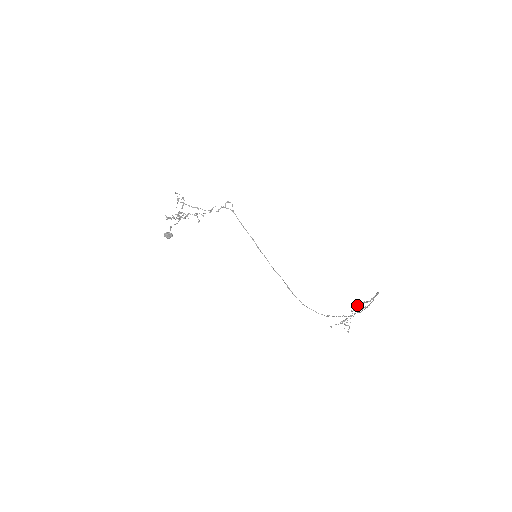
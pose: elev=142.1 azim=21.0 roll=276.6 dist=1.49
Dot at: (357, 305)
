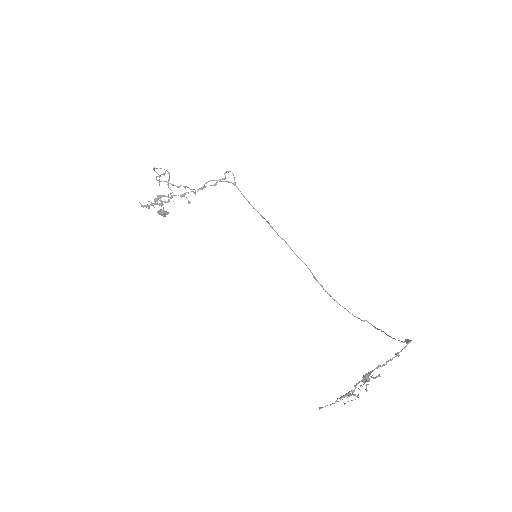
Dot at: (361, 380)
